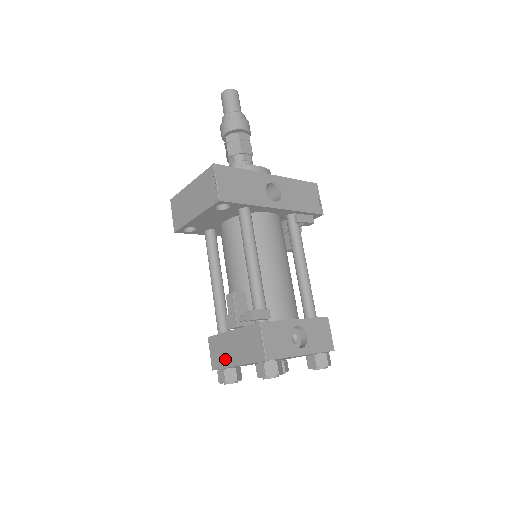
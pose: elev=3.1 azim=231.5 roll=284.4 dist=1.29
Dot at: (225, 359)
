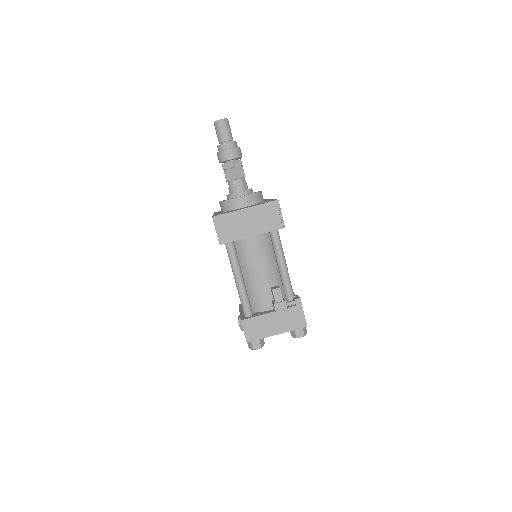
Dot at: (264, 332)
